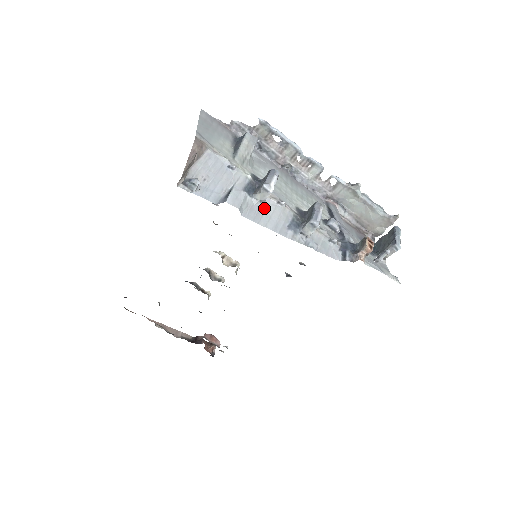
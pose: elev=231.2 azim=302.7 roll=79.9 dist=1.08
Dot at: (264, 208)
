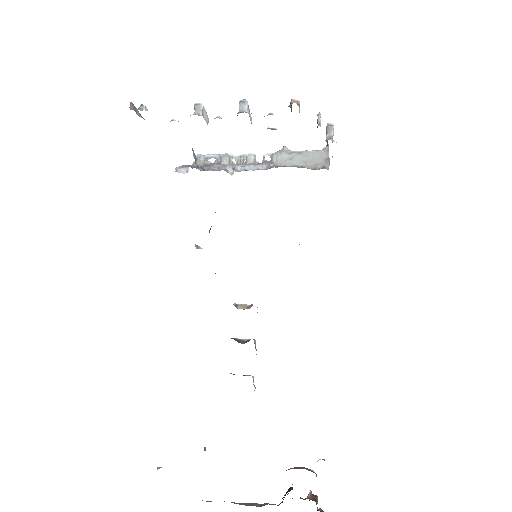
Dot at: occluded
